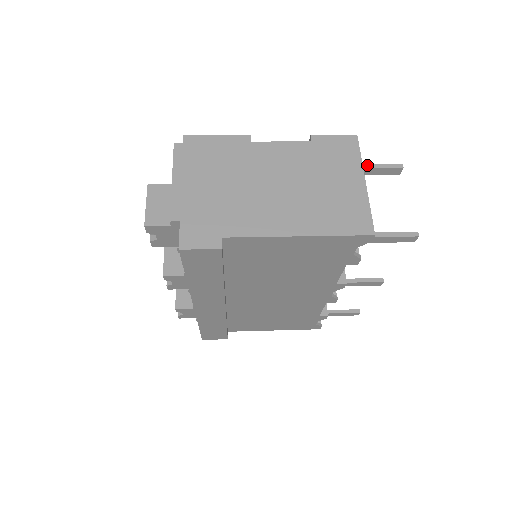
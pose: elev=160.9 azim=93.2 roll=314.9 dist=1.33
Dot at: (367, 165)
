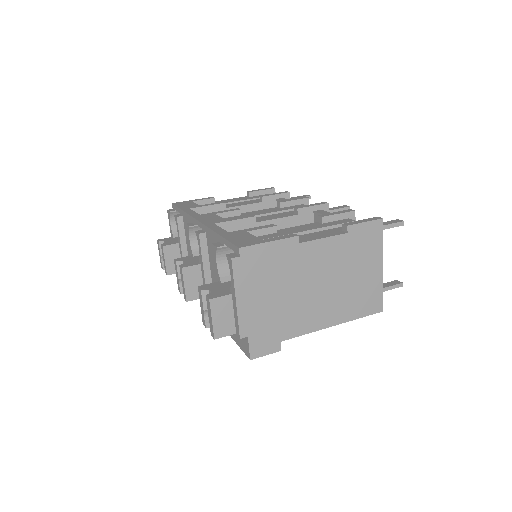
Dot at: occluded
